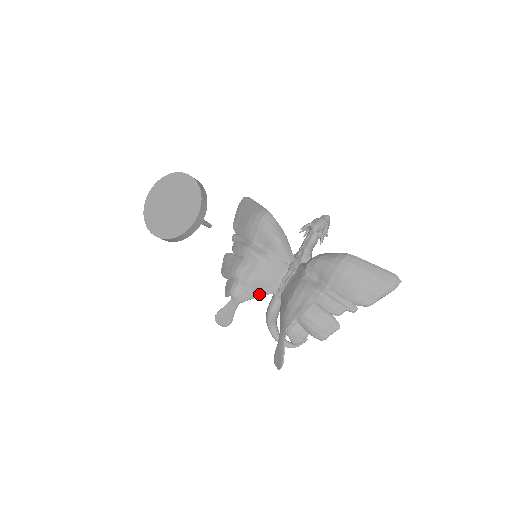
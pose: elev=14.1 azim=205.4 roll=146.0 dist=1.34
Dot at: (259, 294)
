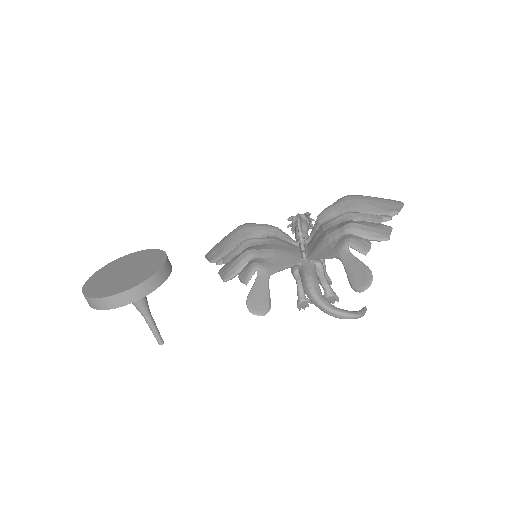
Dot at: (286, 264)
